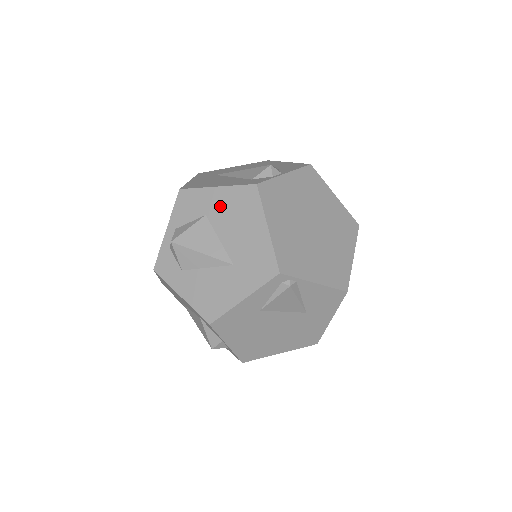
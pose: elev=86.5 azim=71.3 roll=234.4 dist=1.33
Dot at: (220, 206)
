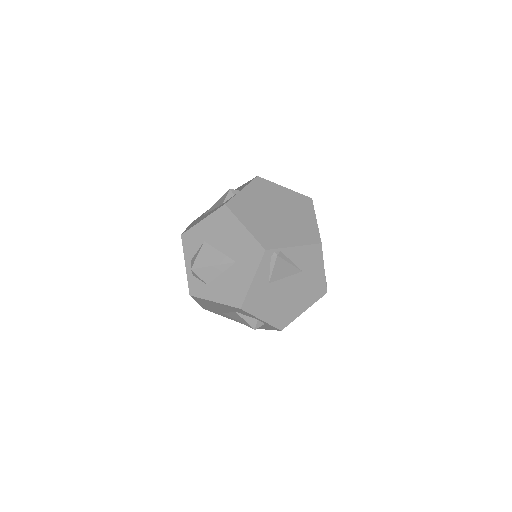
Dot at: (210, 231)
